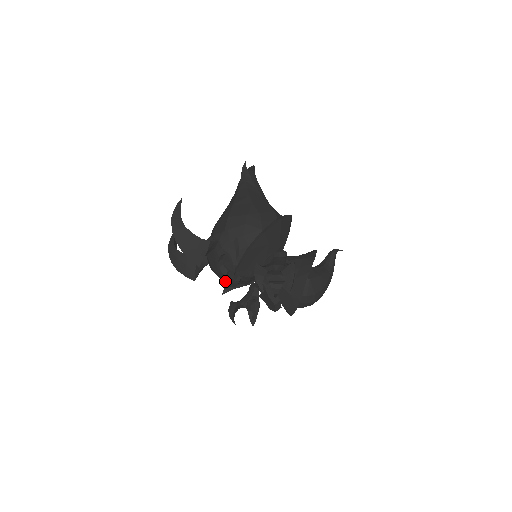
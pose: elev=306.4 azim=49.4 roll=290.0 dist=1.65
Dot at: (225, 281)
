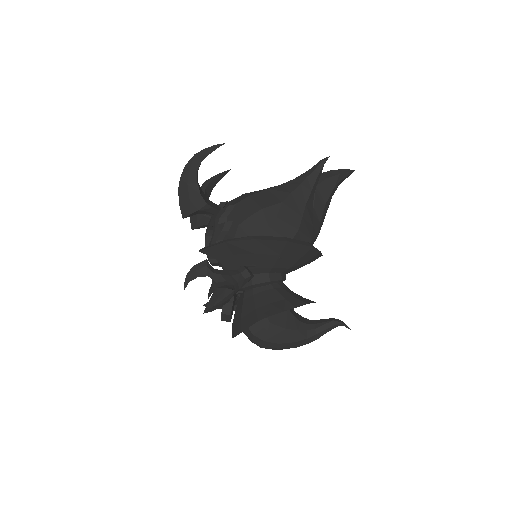
Dot at: occluded
